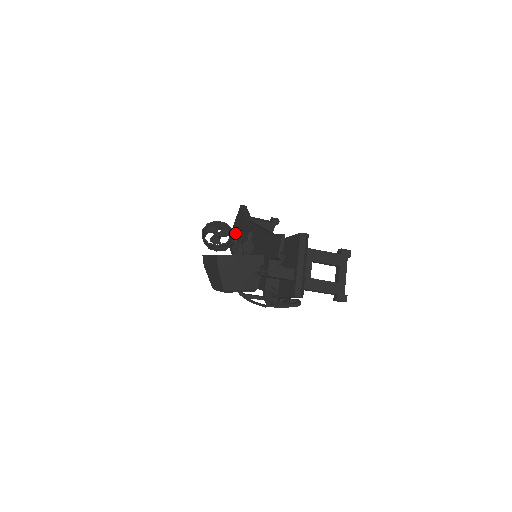
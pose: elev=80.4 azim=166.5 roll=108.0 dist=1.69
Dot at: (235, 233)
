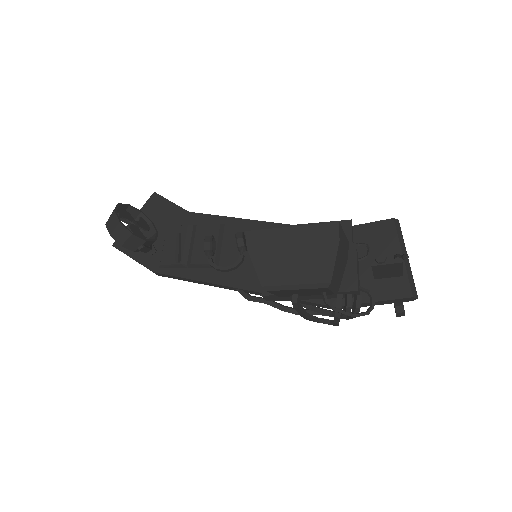
Dot at: occluded
